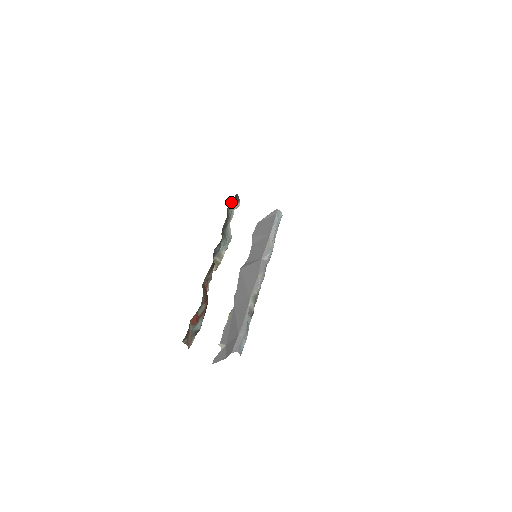
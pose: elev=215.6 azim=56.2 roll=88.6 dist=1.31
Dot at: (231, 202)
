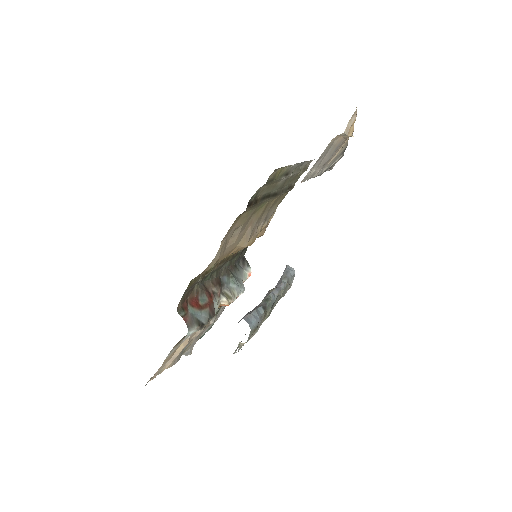
Dot at: (240, 264)
